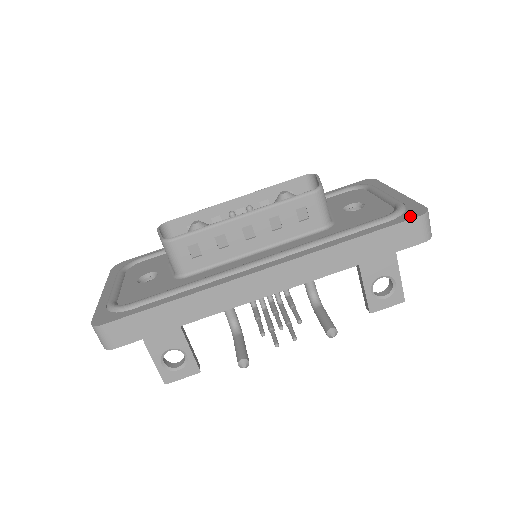
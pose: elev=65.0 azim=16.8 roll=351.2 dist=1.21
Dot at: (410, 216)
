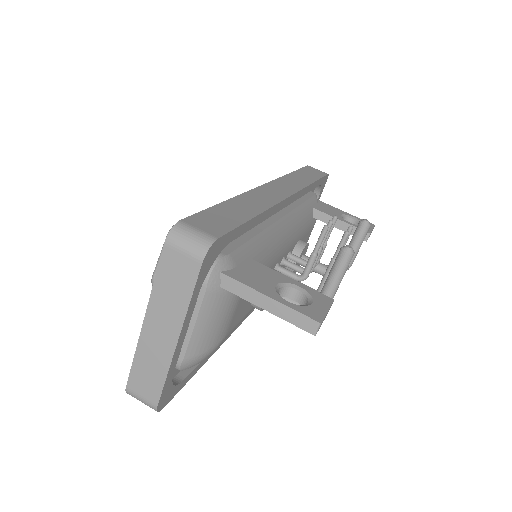
Dot at: occluded
